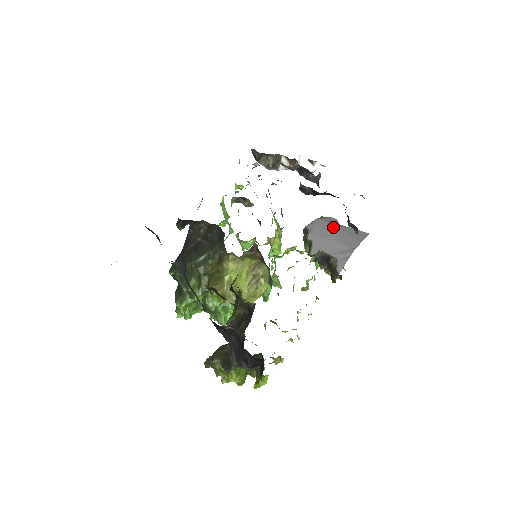
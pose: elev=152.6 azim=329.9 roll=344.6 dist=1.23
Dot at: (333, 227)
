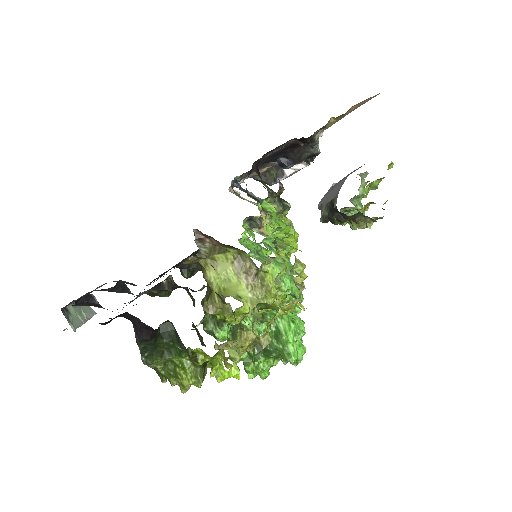
Dot at: (344, 177)
